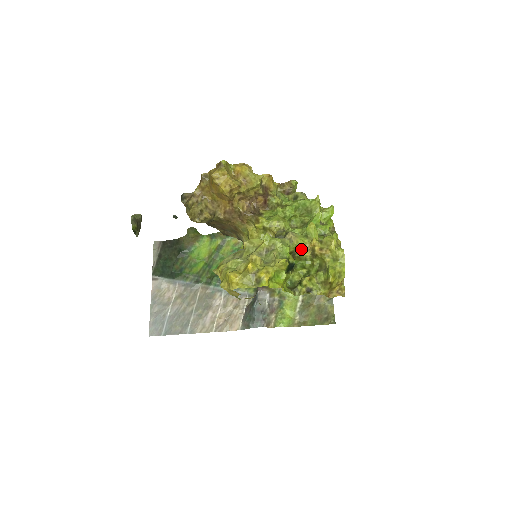
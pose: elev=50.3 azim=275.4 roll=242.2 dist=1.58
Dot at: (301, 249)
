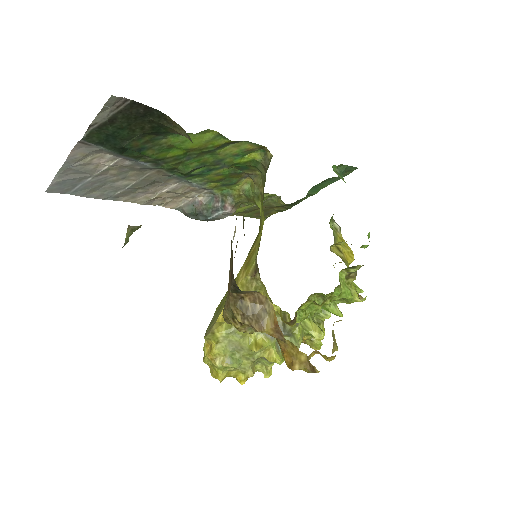
Dot at: occluded
